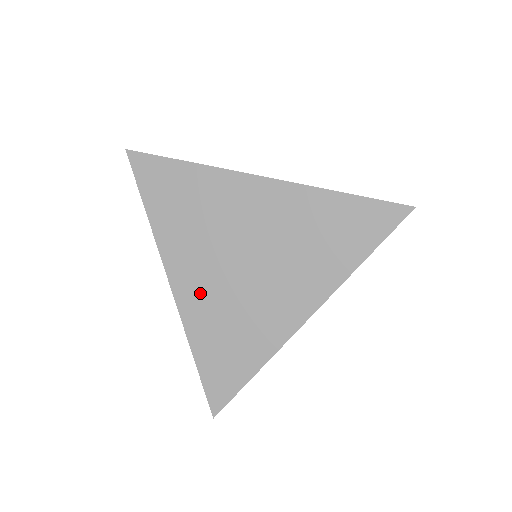
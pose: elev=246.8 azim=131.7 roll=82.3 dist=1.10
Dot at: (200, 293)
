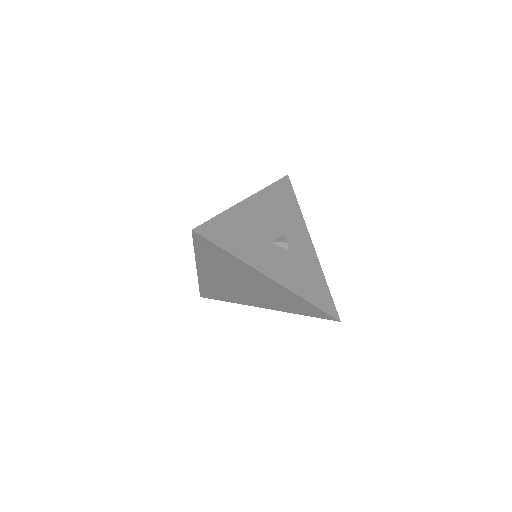
Dot at: (213, 279)
